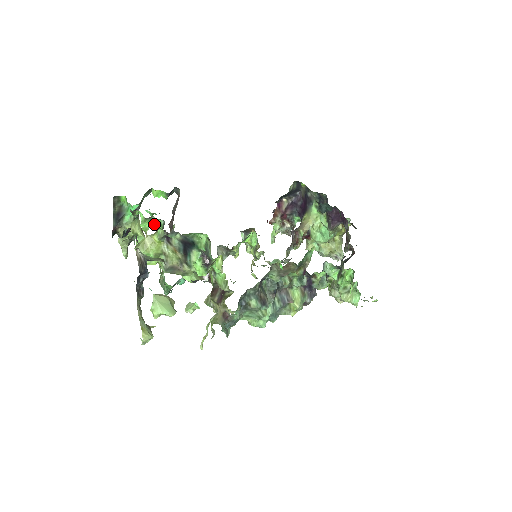
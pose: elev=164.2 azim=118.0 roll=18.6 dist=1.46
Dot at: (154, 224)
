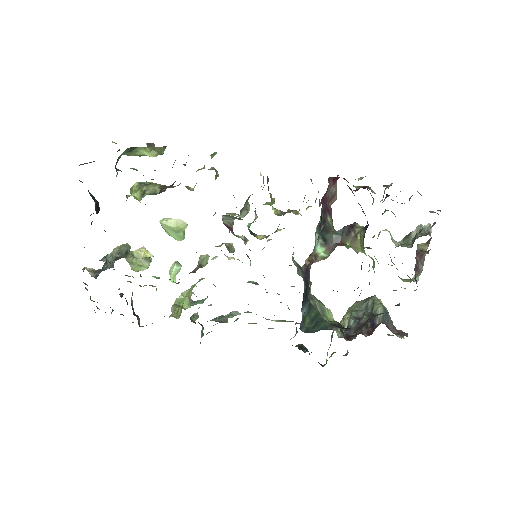
Dot at: occluded
